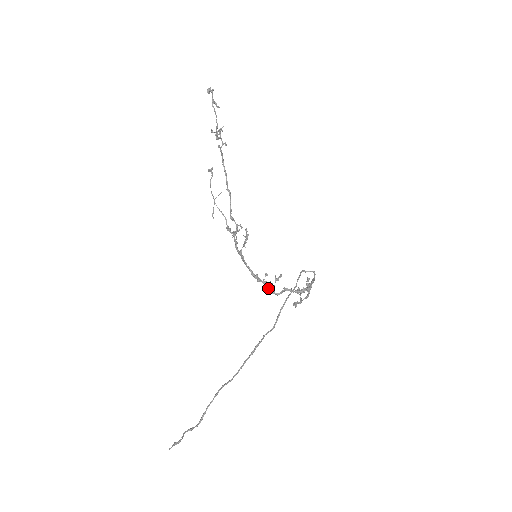
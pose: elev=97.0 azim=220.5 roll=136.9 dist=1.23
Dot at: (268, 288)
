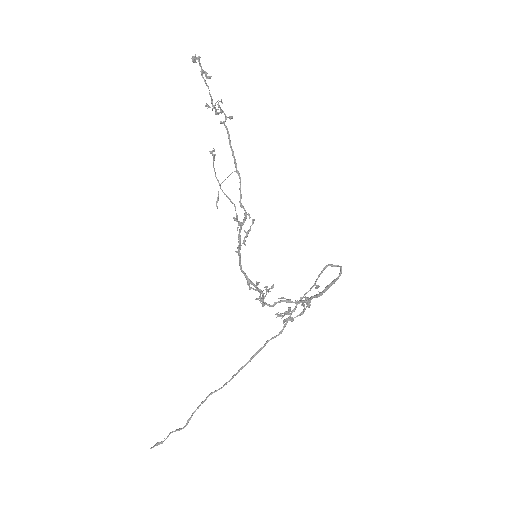
Dot at: (260, 298)
